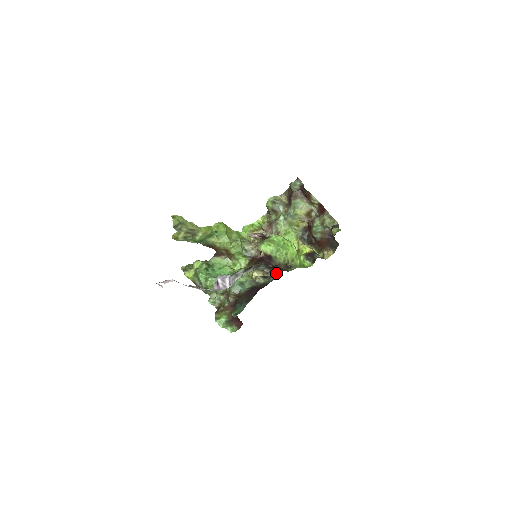
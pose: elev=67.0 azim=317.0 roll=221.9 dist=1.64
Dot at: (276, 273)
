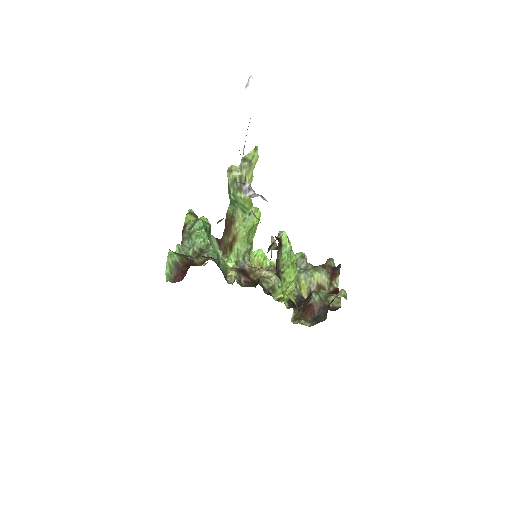
Dot at: occluded
